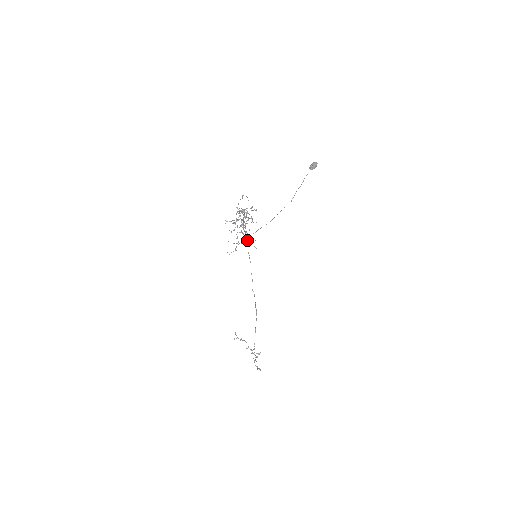
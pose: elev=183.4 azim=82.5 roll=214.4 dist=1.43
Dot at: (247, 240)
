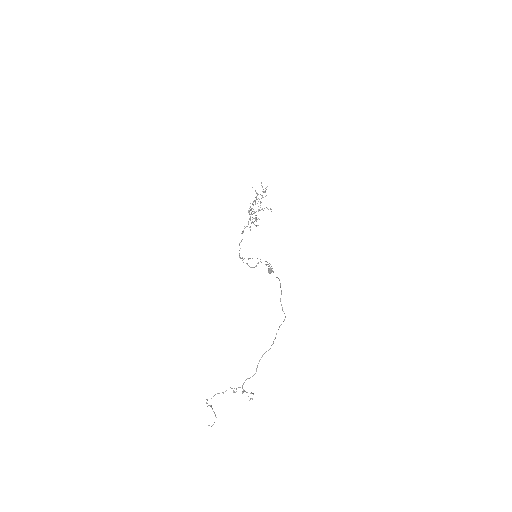
Dot at: (242, 260)
